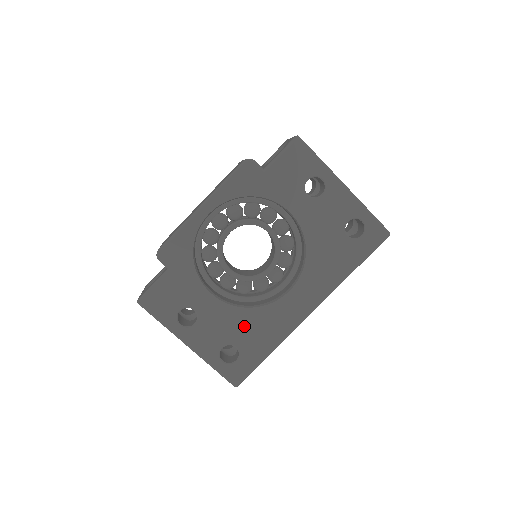
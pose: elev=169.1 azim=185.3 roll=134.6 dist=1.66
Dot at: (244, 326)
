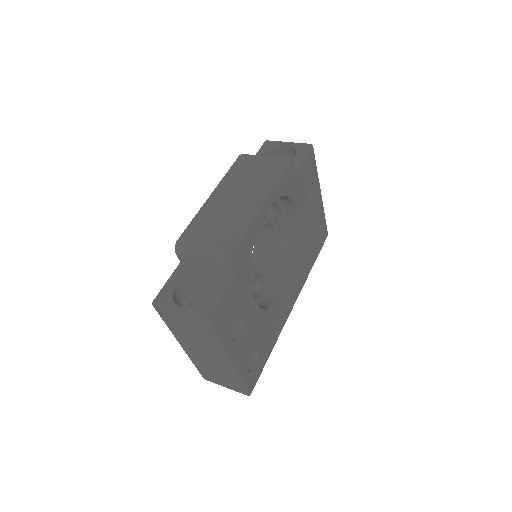
Dot at: (264, 329)
